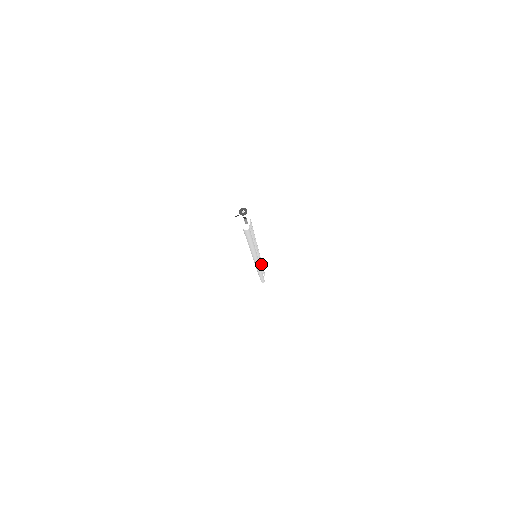
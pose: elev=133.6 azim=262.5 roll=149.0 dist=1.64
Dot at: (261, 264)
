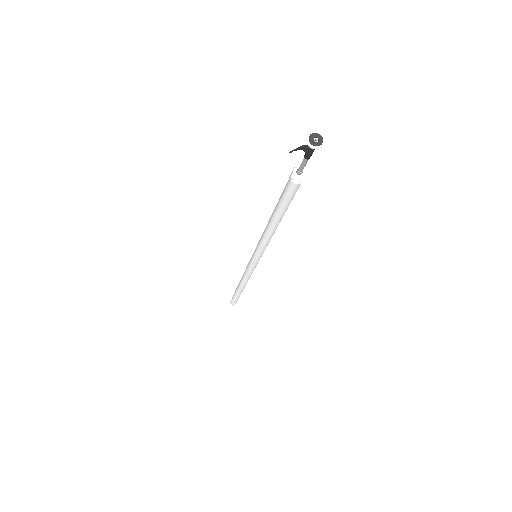
Dot at: occluded
